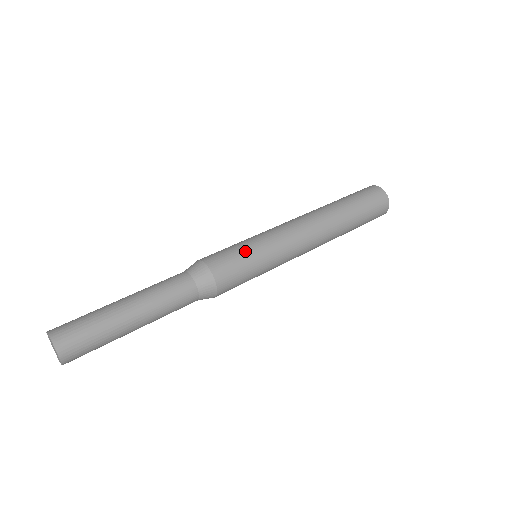
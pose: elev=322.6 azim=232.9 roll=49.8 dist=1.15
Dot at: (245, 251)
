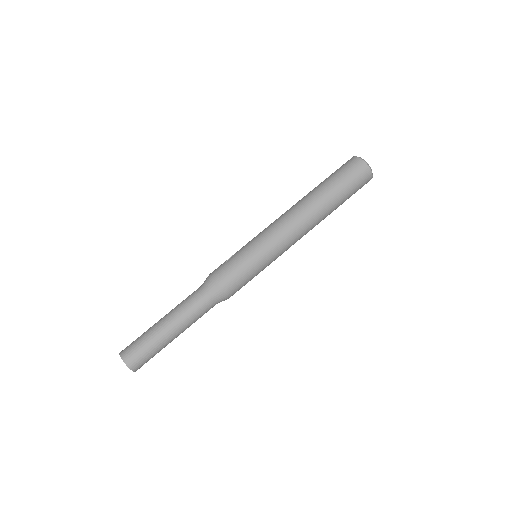
Dot at: (246, 264)
